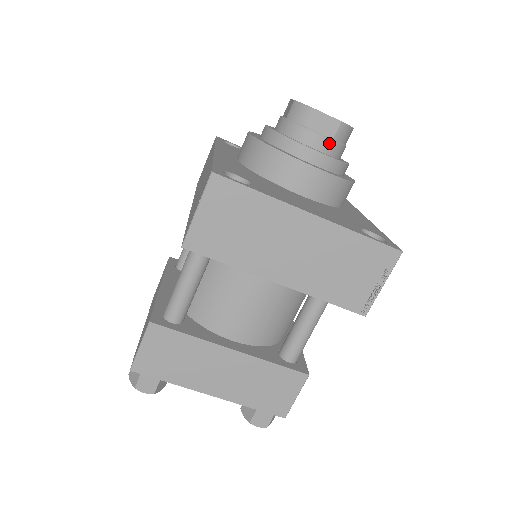
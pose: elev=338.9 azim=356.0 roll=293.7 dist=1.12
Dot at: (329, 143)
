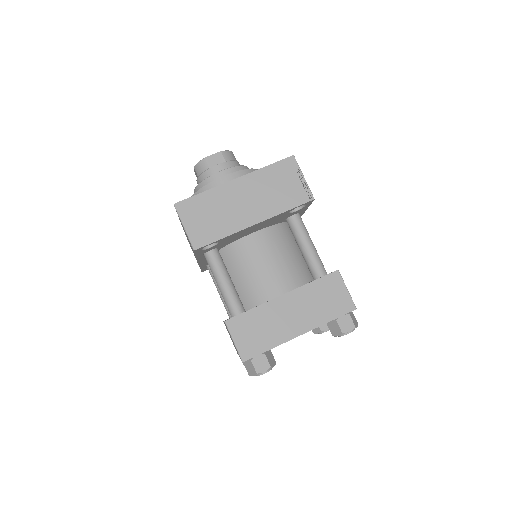
Dot at: (225, 164)
